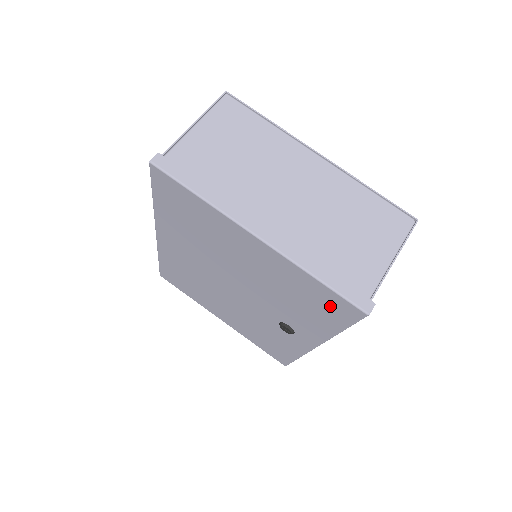
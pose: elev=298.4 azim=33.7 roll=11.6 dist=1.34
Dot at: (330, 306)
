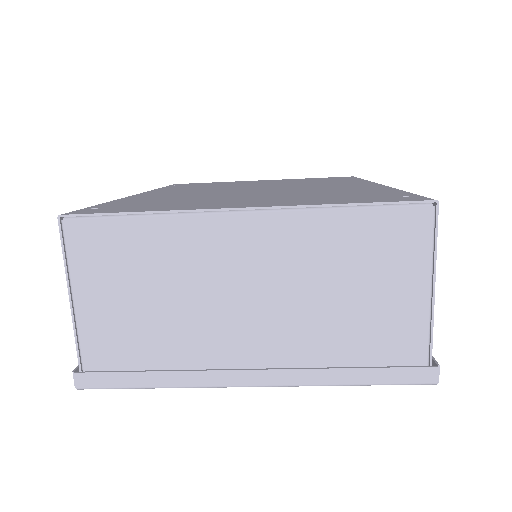
Dot at: occluded
